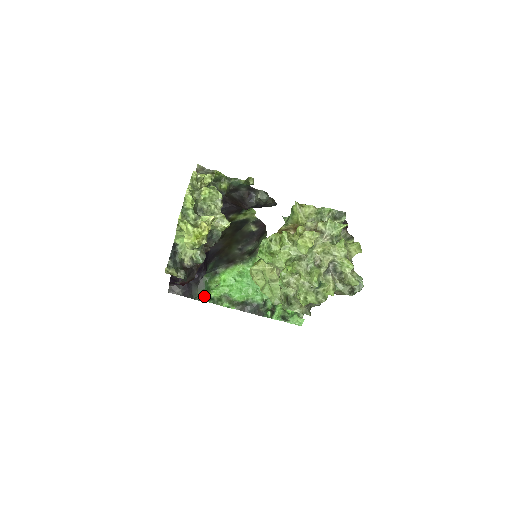
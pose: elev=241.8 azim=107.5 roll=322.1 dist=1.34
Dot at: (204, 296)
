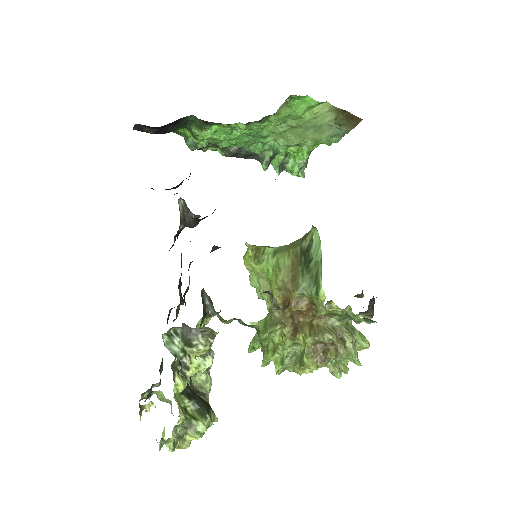
Dot at: (184, 130)
